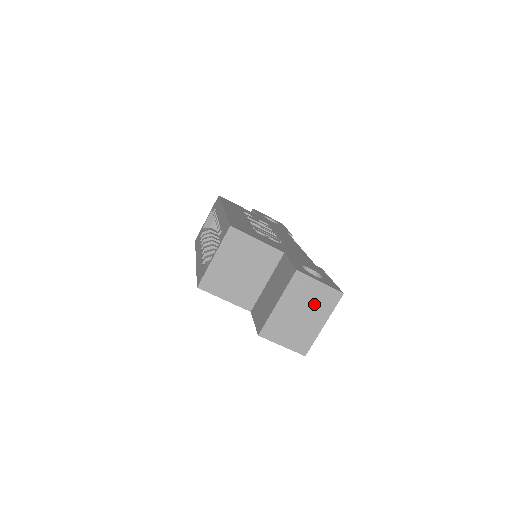
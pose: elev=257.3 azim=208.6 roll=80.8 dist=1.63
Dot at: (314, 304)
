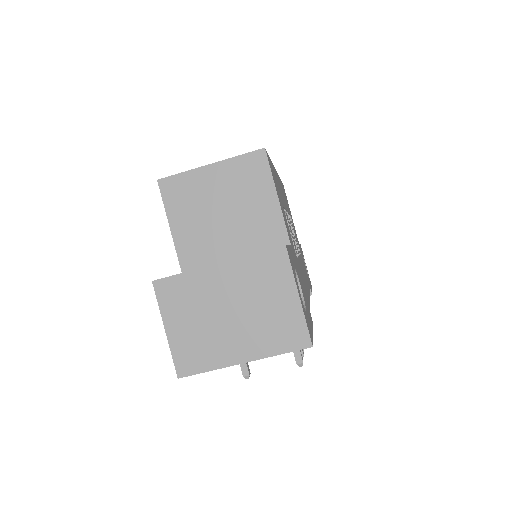
Dot at: (261, 318)
